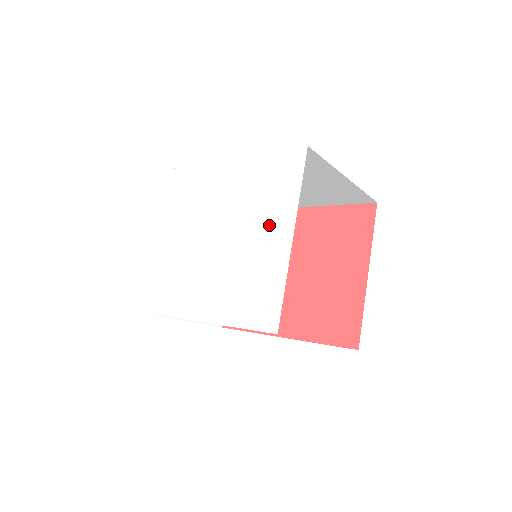
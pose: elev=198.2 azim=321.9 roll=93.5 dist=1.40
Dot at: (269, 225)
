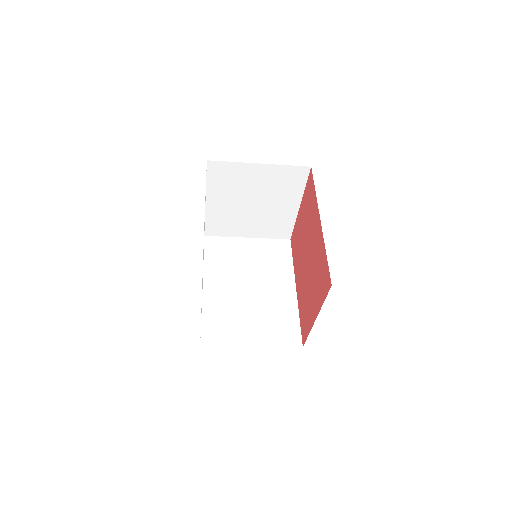
Dot at: occluded
